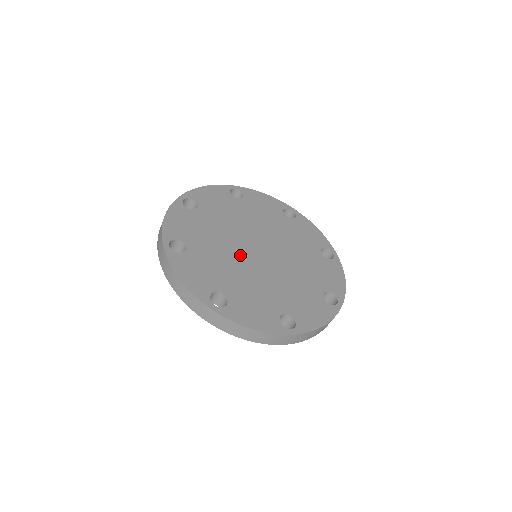
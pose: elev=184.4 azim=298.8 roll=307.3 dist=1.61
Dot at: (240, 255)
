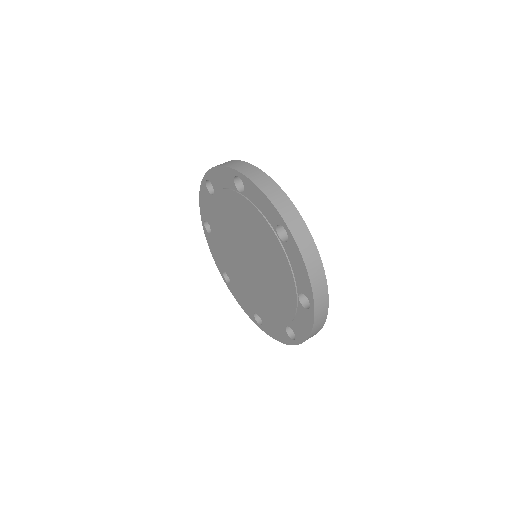
Dot at: occluded
